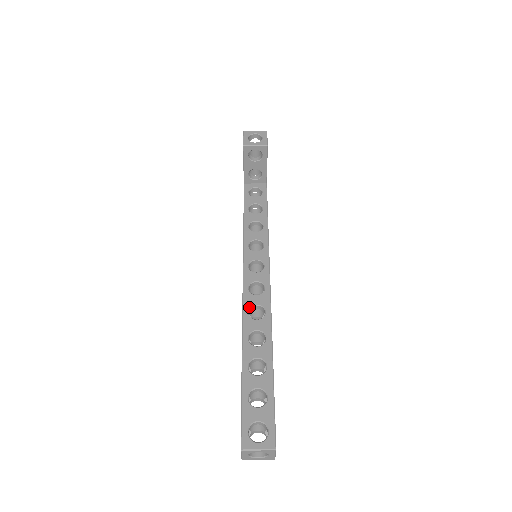
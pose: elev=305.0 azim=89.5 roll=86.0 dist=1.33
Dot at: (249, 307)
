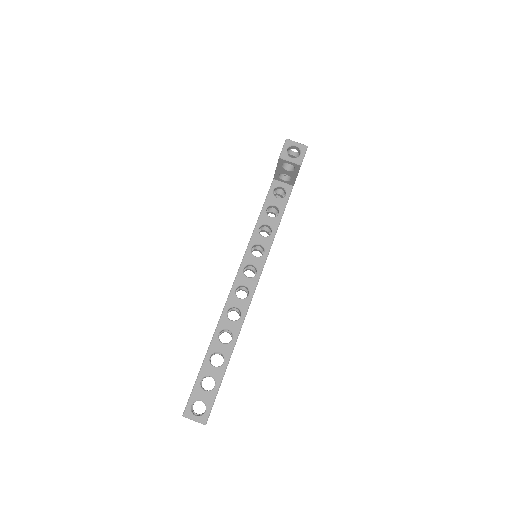
Dot at: (230, 307)
